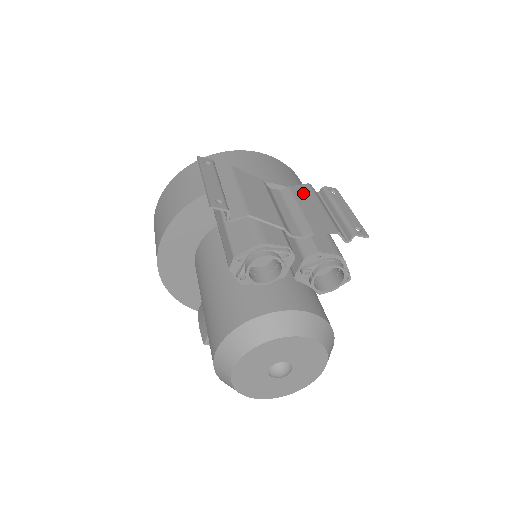
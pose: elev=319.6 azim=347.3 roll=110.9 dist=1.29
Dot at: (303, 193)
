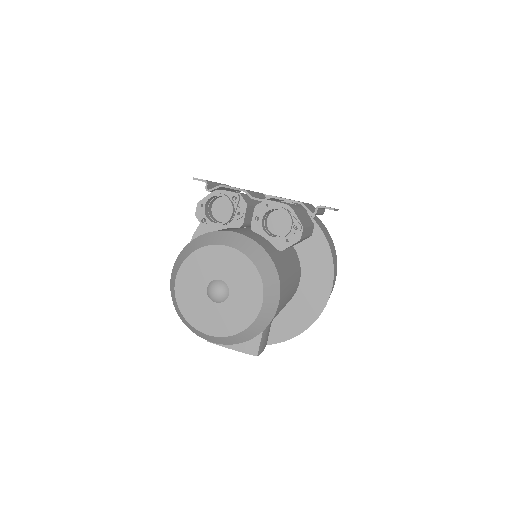
Dot at: occluded
